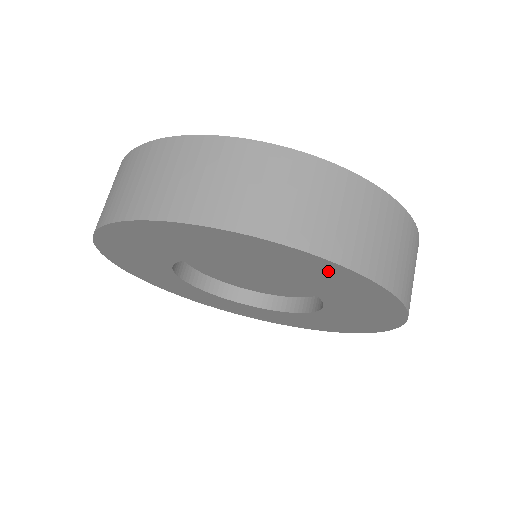
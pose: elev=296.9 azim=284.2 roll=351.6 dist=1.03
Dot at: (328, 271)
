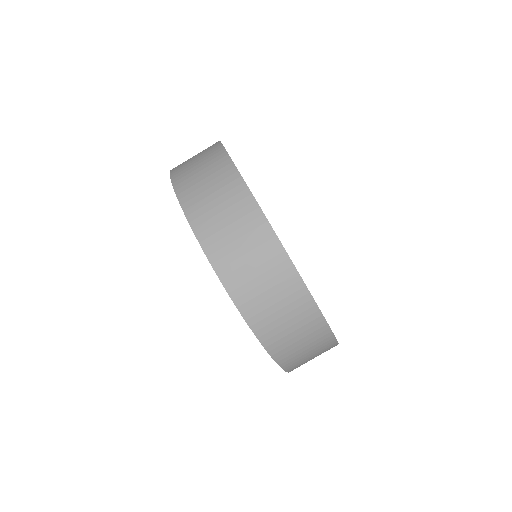
Dot at: occluded
